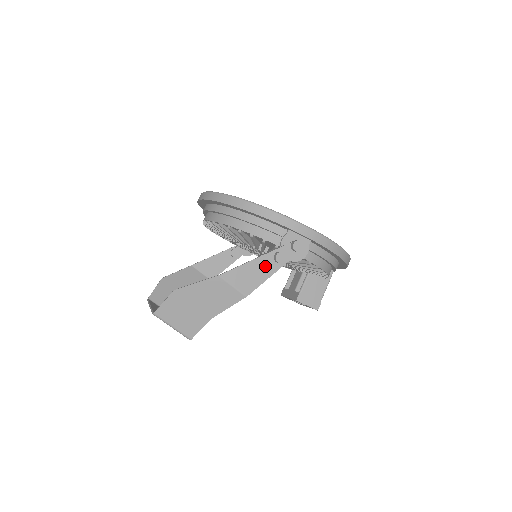
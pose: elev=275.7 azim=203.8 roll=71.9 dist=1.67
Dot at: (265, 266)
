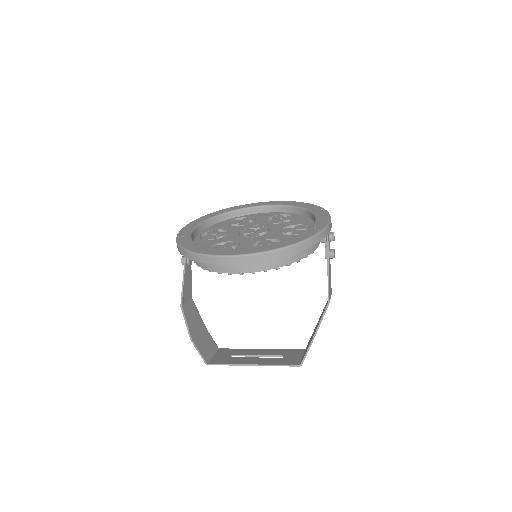
Dot at: occluded
